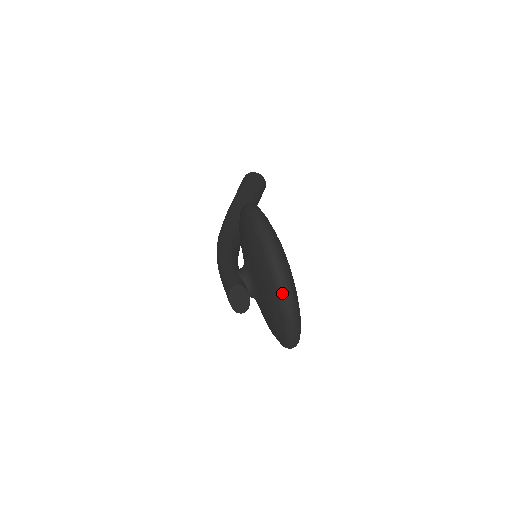
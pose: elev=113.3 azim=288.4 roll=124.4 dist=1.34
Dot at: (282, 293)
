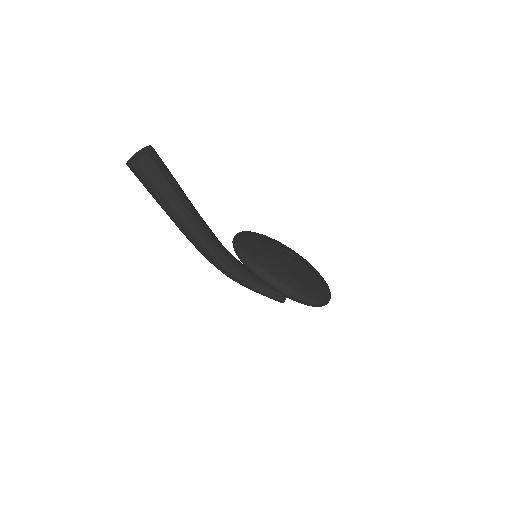
Dot at: occluded
